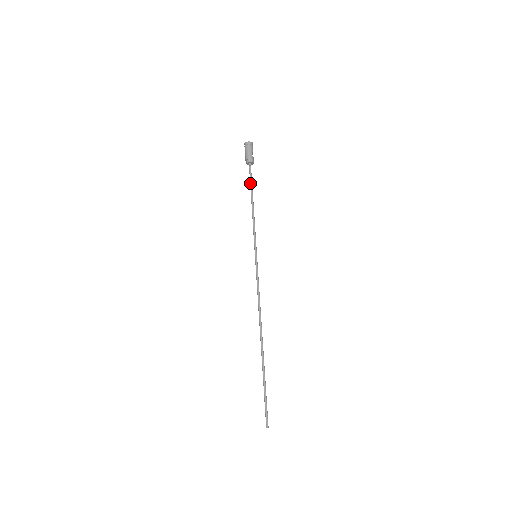
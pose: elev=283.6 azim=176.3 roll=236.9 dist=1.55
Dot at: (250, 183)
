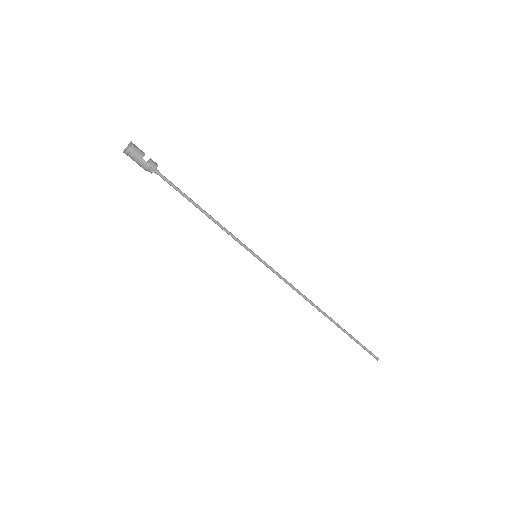
Dot at: occluded
